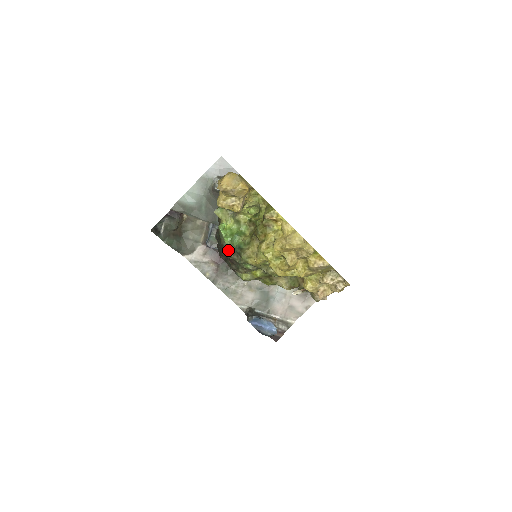
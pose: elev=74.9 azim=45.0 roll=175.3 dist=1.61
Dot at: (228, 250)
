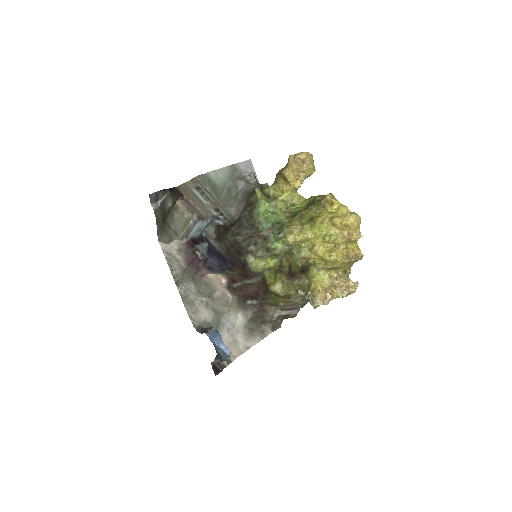
Dot at: (262, 225)
